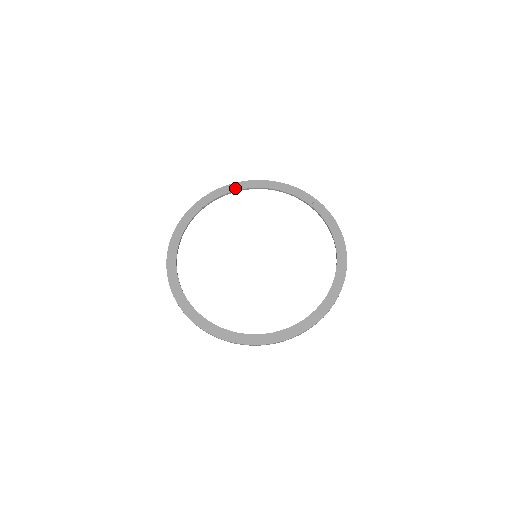
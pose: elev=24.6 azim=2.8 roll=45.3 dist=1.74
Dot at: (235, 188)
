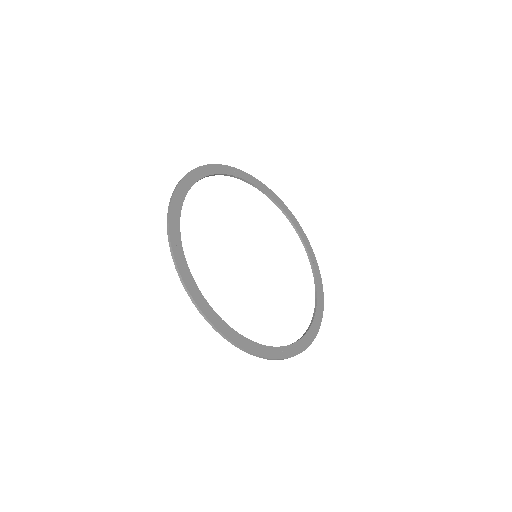
Dot at: (267, 191)
